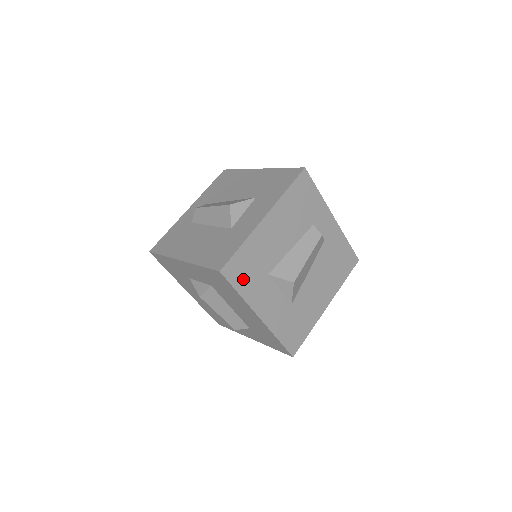
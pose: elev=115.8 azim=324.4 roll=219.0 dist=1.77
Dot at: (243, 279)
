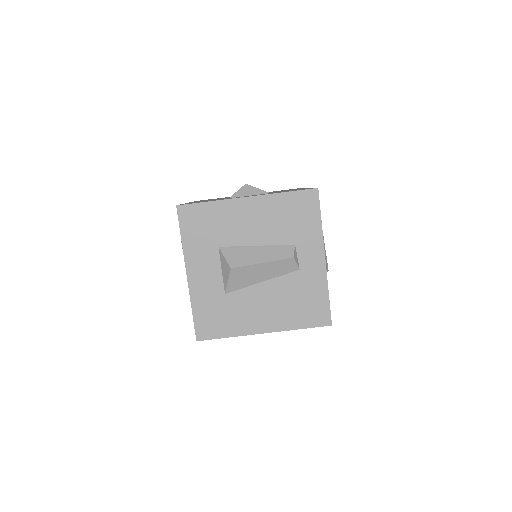
Dot at: (193, 230)
